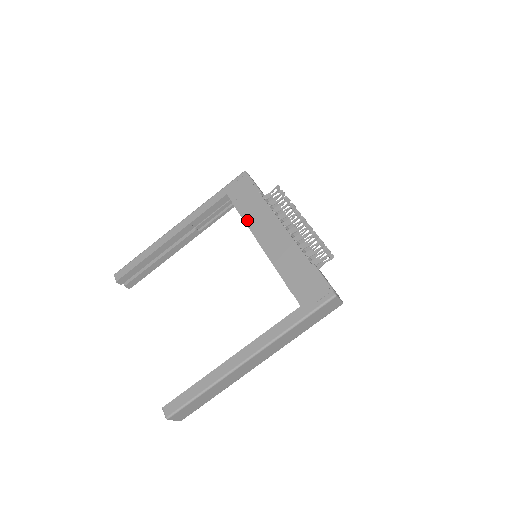
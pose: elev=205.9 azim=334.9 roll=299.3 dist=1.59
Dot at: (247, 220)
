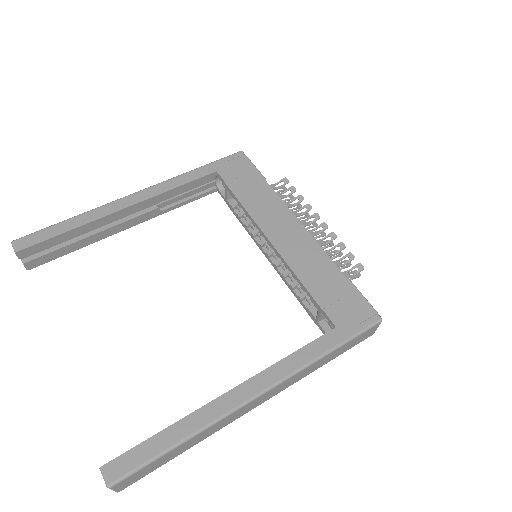
Dot at: (249, 208)
